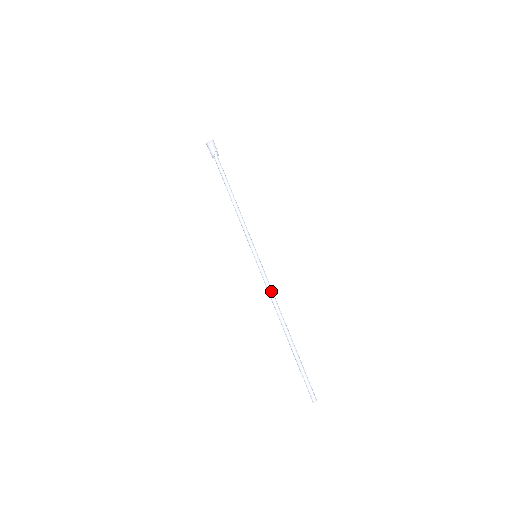
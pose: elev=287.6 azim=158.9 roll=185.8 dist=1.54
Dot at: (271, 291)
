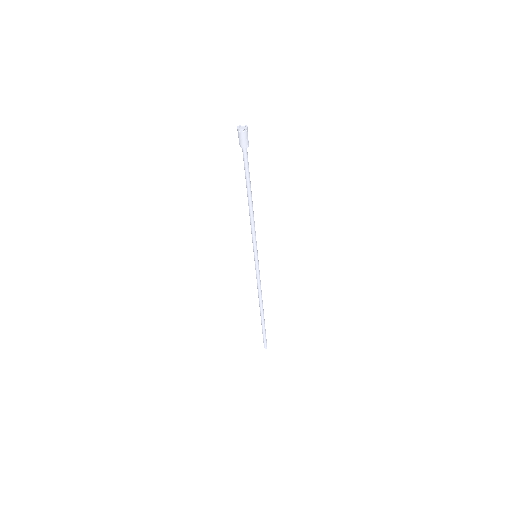
Dot at: (258, 285)
